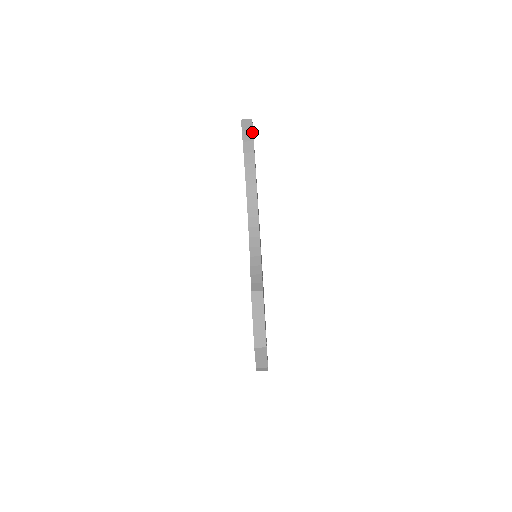
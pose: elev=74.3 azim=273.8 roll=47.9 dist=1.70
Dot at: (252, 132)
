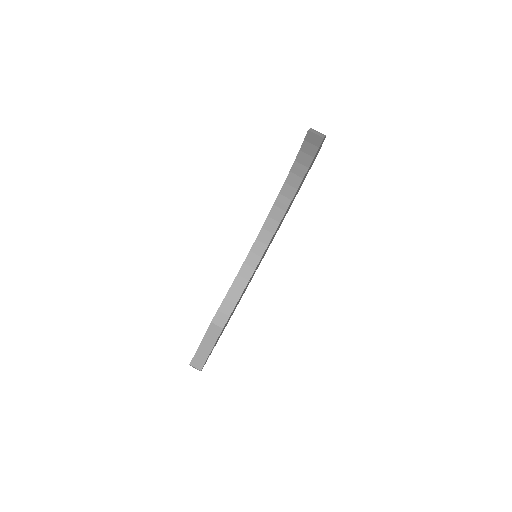
Dot at: (317, 149)
